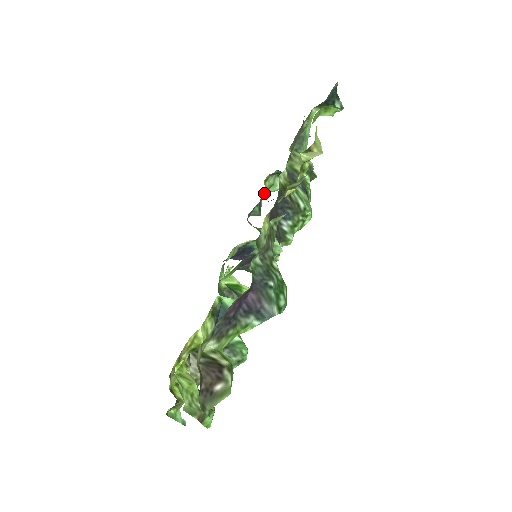
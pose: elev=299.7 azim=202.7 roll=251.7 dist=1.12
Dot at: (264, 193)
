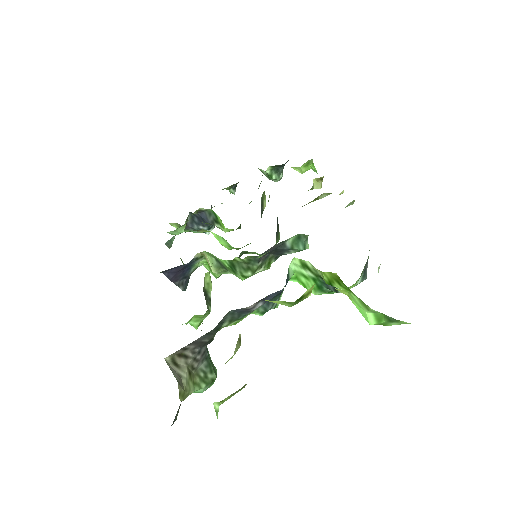
Dot at: (177, 228)
